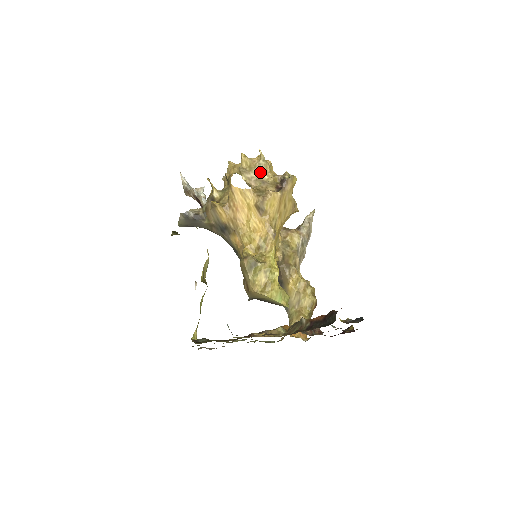
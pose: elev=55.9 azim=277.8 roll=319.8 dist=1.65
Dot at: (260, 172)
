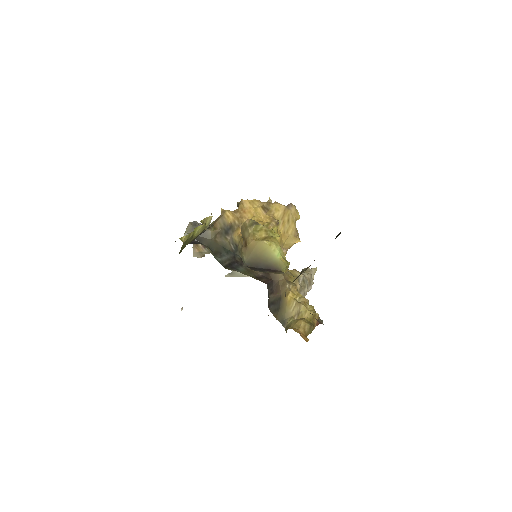
Dot at: occluded
